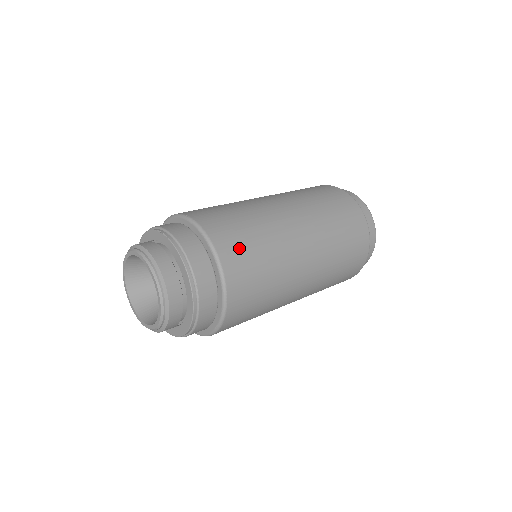
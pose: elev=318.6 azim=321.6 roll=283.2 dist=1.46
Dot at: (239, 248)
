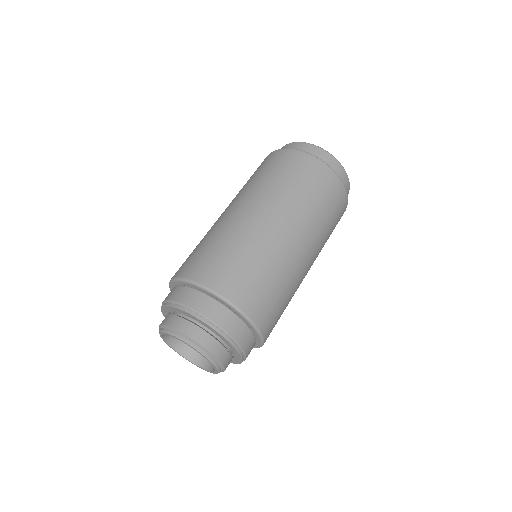
Dot at: (265, 302)
